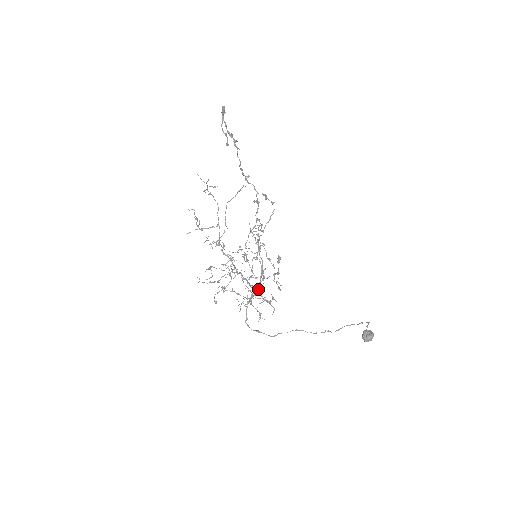
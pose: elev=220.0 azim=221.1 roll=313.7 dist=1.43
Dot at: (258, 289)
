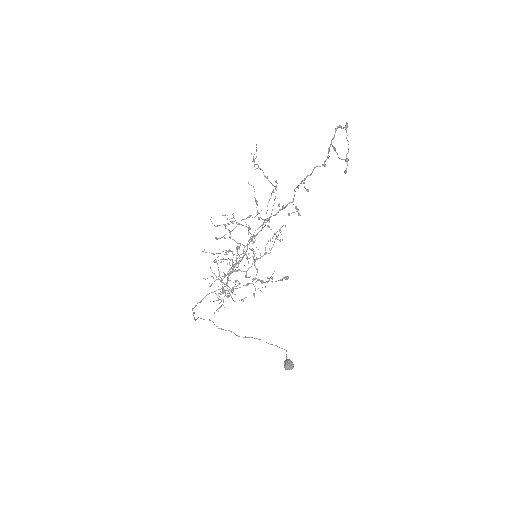
Dot at: occluded
